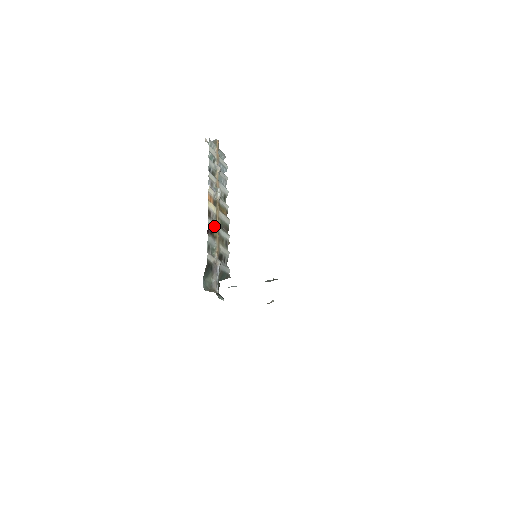
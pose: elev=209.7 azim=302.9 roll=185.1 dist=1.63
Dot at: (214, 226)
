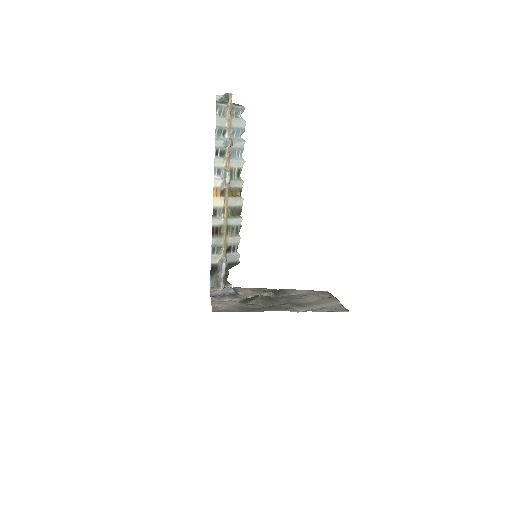
Dot at: (221, 222)
